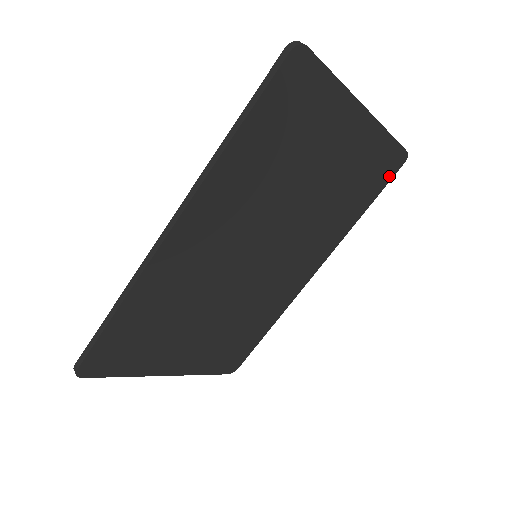
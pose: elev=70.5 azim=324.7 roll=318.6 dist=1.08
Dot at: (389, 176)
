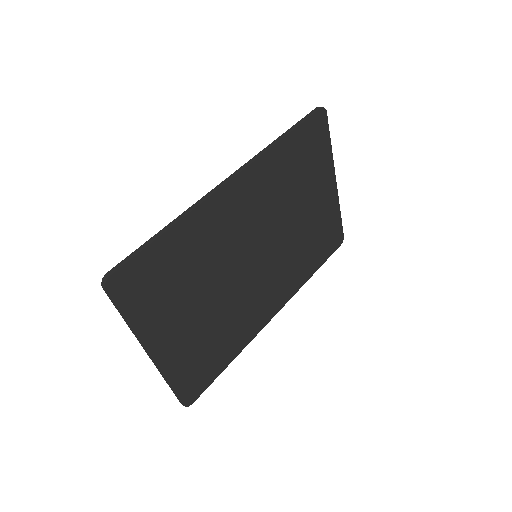
Dot at: (332, 250)
